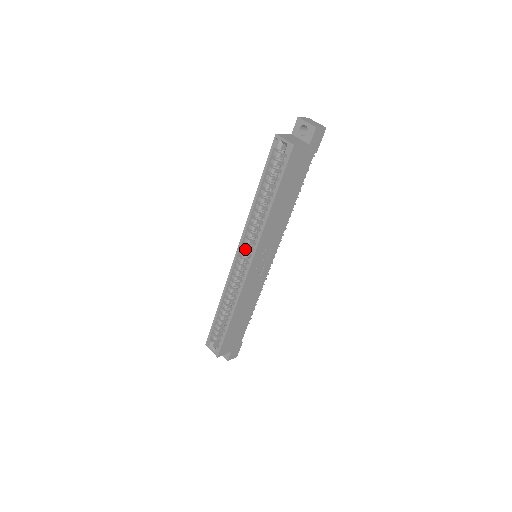
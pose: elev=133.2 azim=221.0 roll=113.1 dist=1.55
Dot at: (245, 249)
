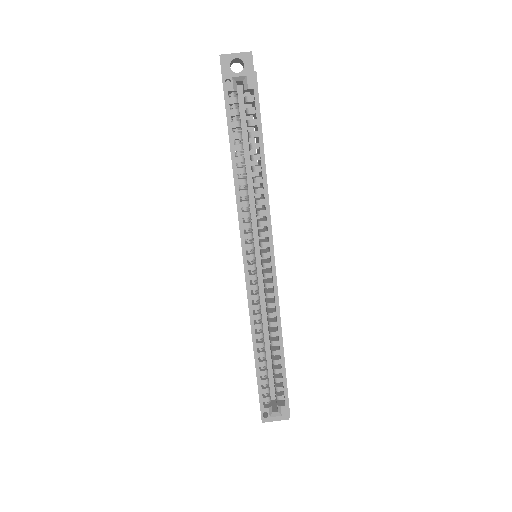
Dot at: (252, 248)
